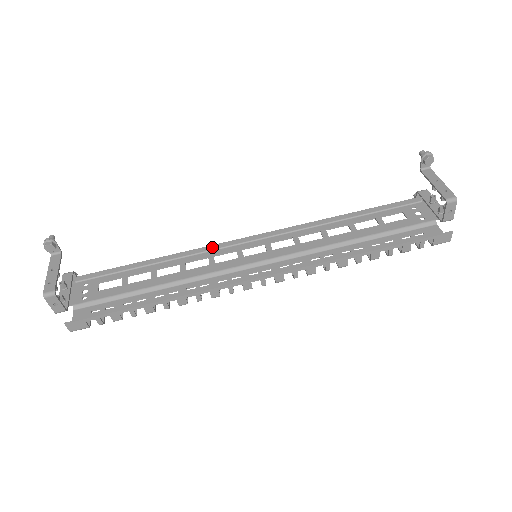
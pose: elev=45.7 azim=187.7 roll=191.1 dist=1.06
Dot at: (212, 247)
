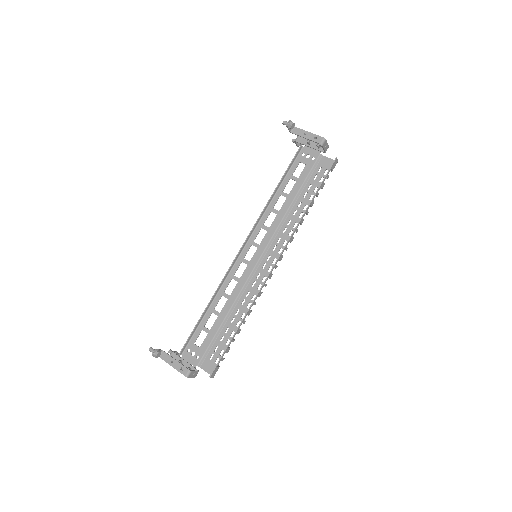
Dot at: (228, 272)
